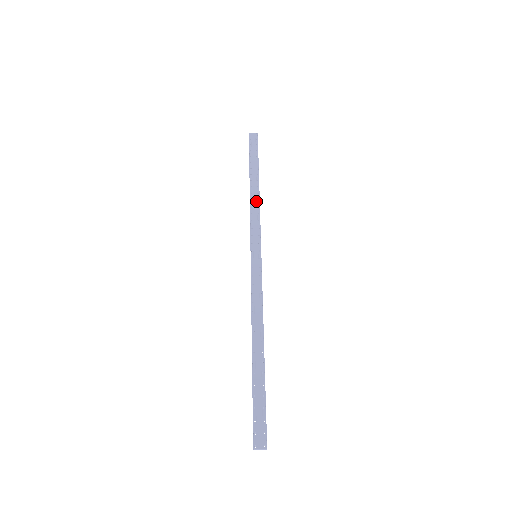
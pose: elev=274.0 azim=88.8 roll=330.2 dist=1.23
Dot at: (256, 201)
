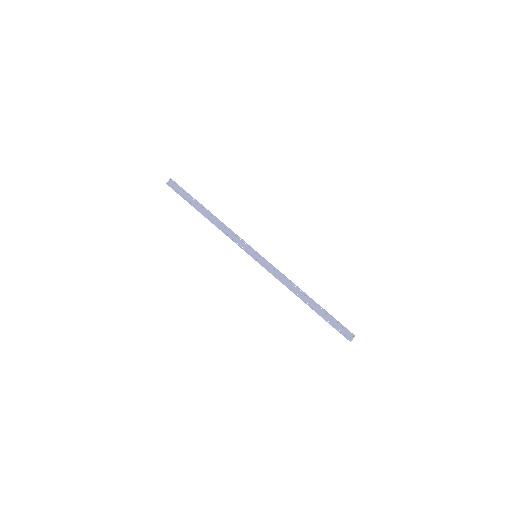
Dot at: (221, 225)
